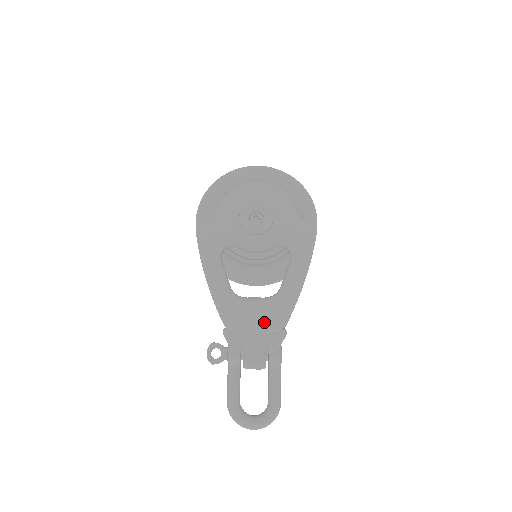
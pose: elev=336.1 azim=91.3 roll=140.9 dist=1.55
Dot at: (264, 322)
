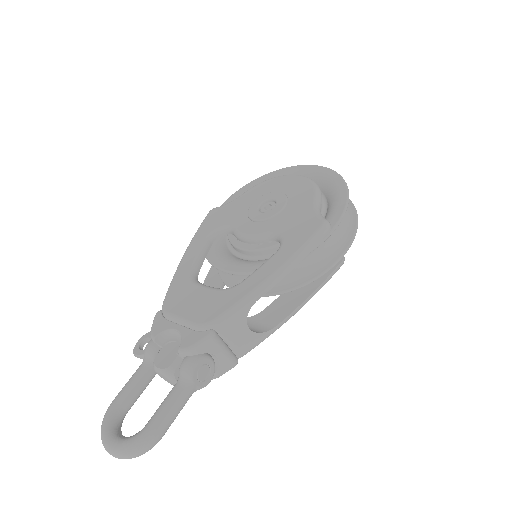
Dot at: (196, 312)
